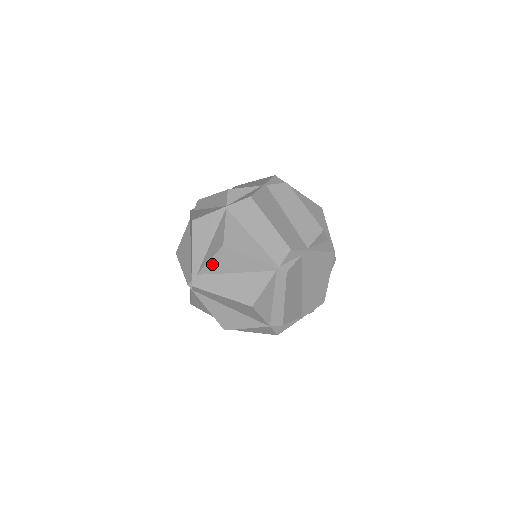
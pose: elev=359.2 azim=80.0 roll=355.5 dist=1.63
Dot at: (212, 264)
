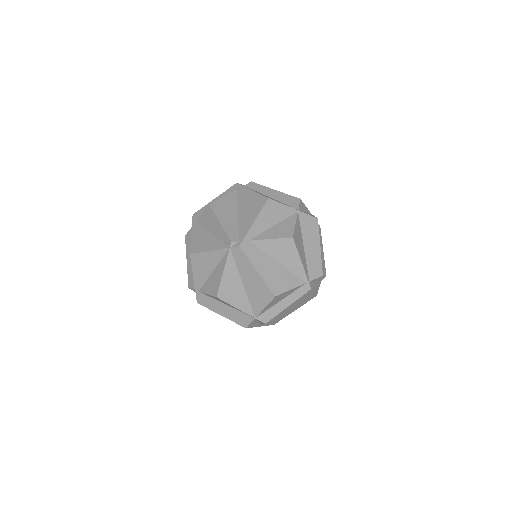
Dot at: (269, 243)
